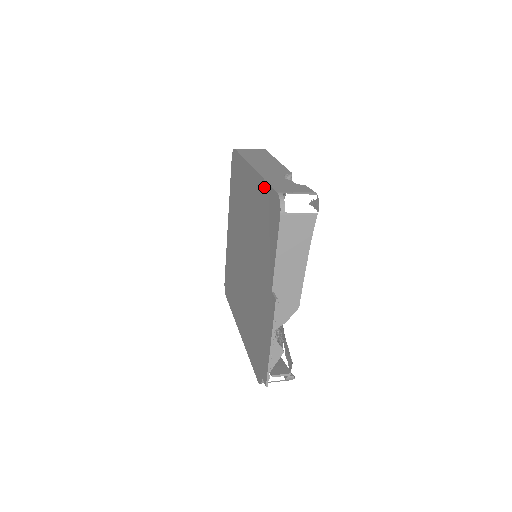
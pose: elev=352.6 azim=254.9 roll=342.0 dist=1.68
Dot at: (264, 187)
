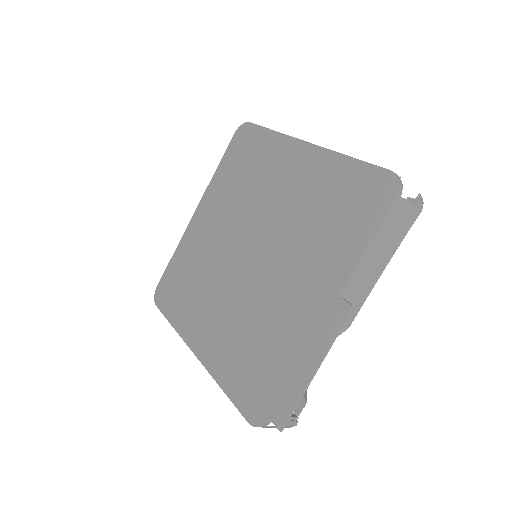
Dot at: (345, 164)
